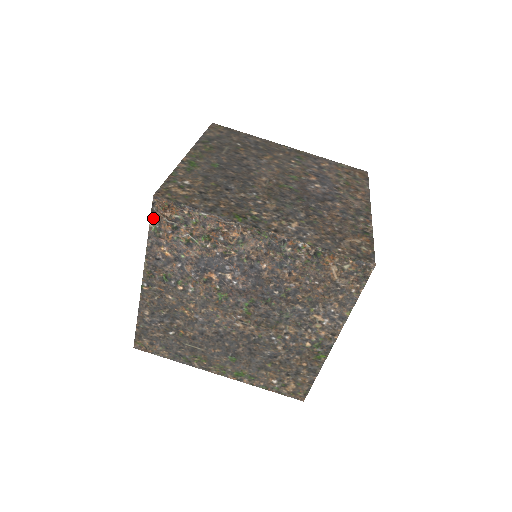
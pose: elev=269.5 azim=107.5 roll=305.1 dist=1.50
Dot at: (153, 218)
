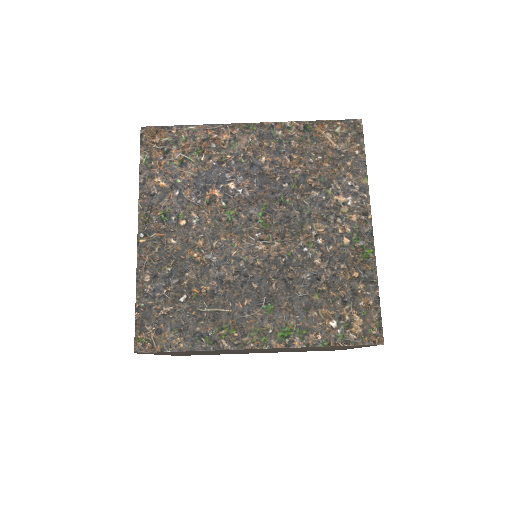
Dot at: (143, 150)
